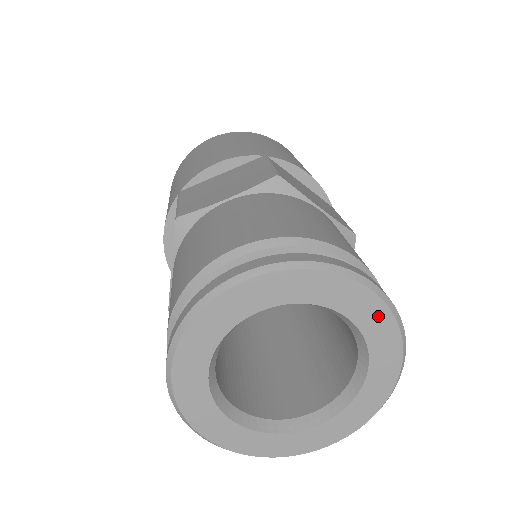
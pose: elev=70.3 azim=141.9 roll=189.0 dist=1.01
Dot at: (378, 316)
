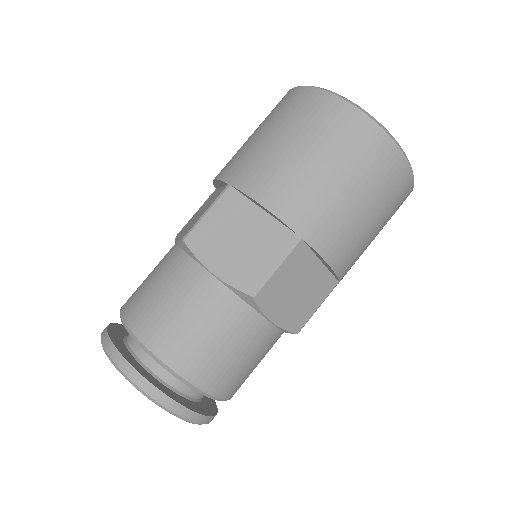
Dot at: occluded
